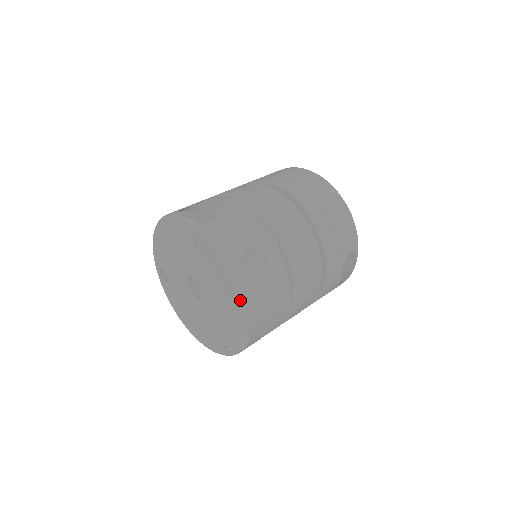
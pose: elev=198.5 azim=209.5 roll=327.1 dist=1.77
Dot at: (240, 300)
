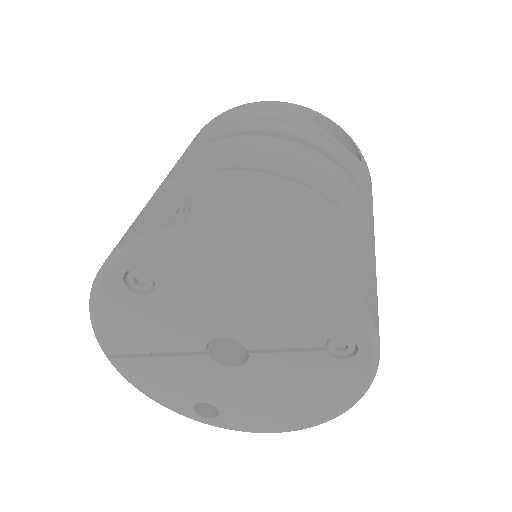
Dot at: (243, 240)
